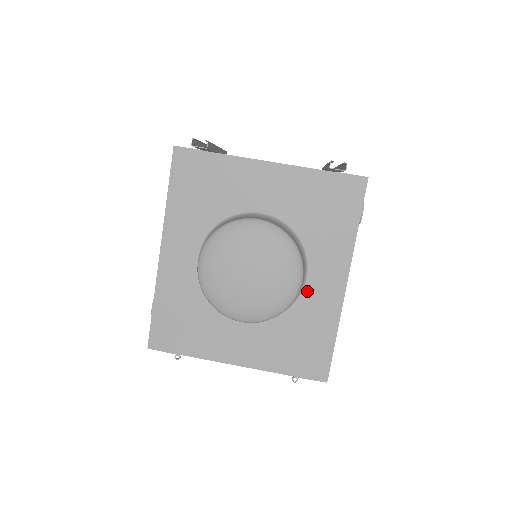
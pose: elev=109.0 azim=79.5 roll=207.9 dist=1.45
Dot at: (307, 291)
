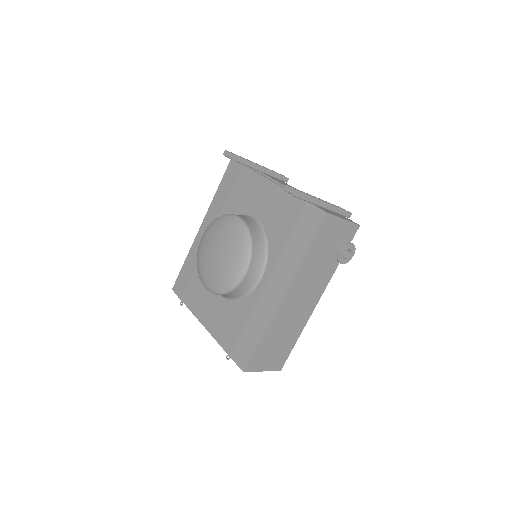
Dot at: (258, 289)
